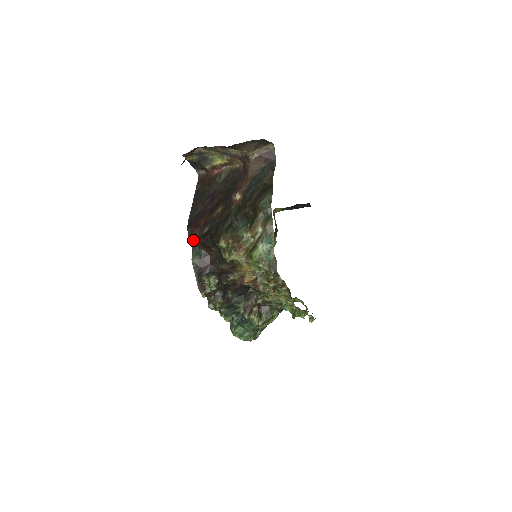
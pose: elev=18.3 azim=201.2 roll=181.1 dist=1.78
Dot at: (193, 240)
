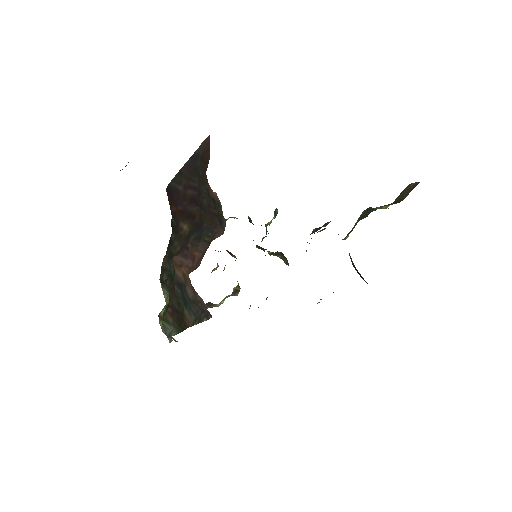
Dot at: occluded
